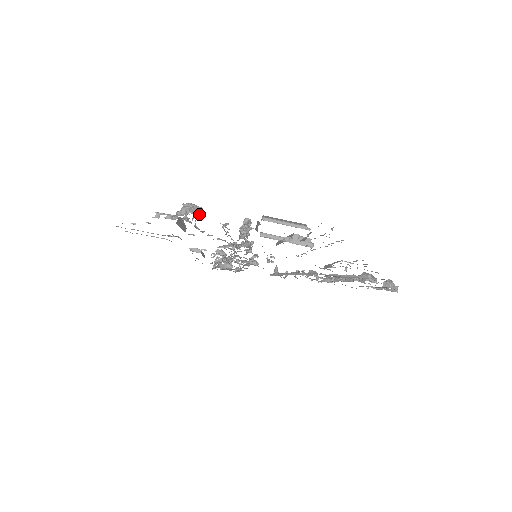
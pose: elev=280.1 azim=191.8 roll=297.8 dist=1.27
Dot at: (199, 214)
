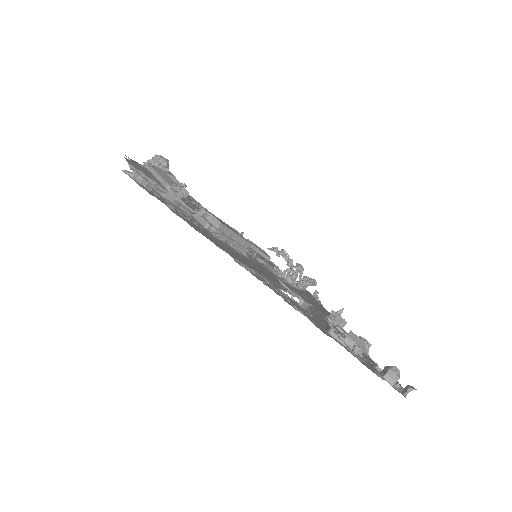
Dot at: (165, 169)
